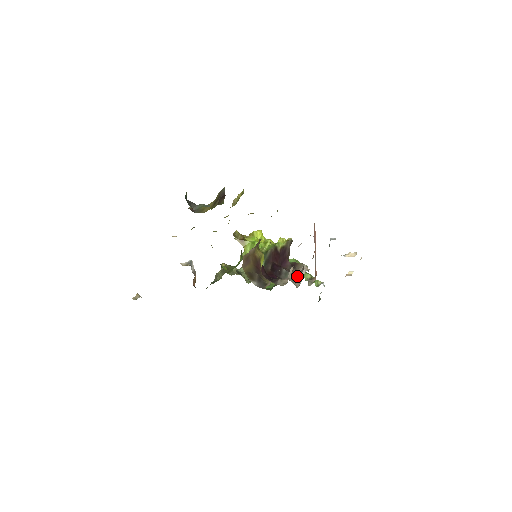
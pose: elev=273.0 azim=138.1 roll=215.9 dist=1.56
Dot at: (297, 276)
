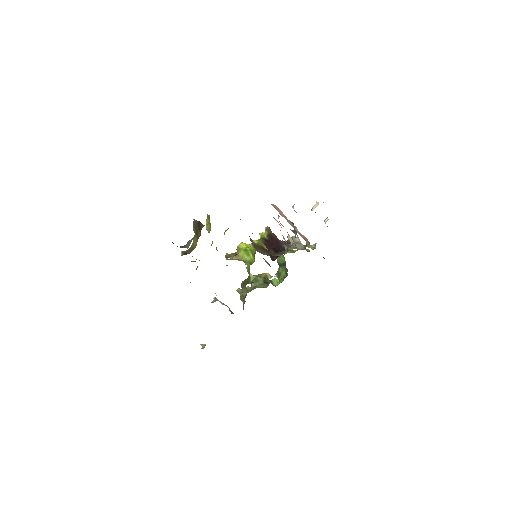
Dot at: (296, 245)
